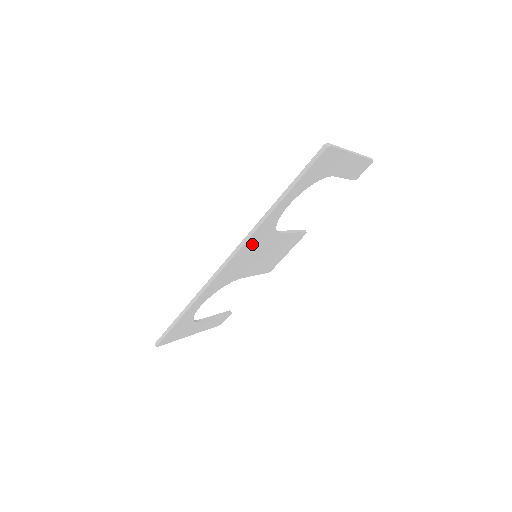
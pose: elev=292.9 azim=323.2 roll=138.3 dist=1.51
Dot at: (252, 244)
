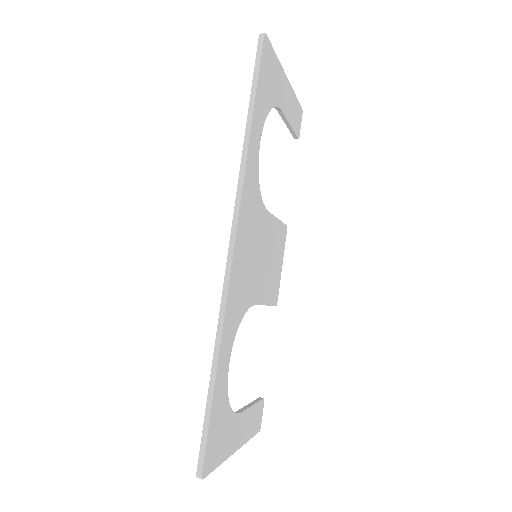
Dot at: (247, 217)
